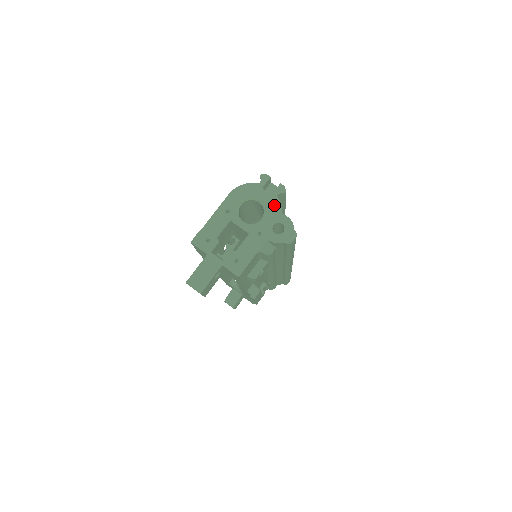
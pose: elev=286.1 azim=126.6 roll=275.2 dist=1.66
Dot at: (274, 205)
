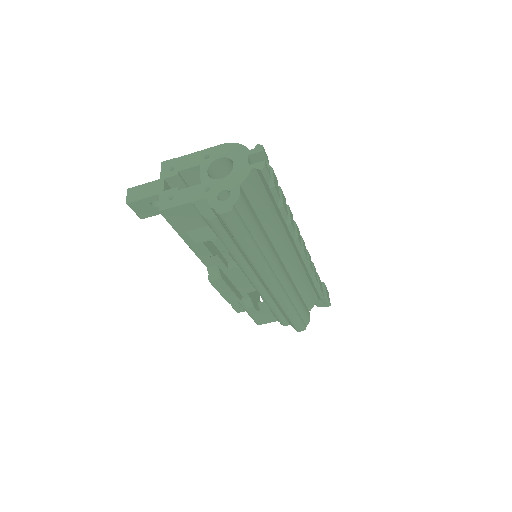
Dot at: (241, 174)
